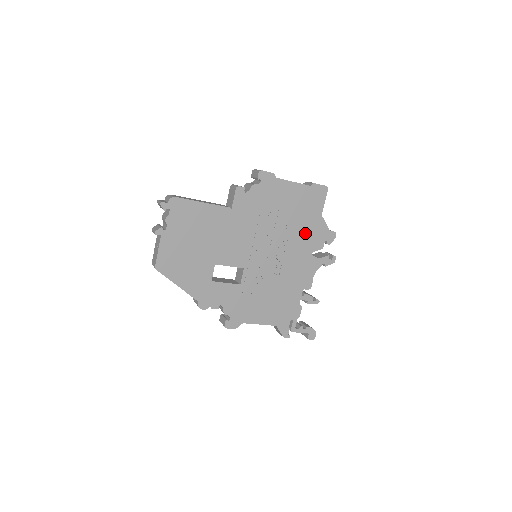
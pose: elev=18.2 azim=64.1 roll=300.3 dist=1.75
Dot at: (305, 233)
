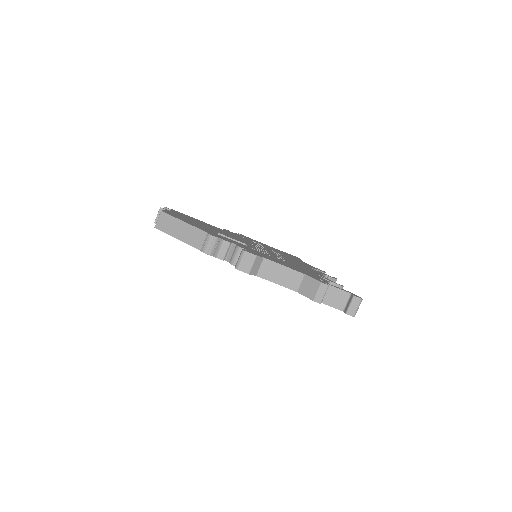
Dot at: (295, 260)
